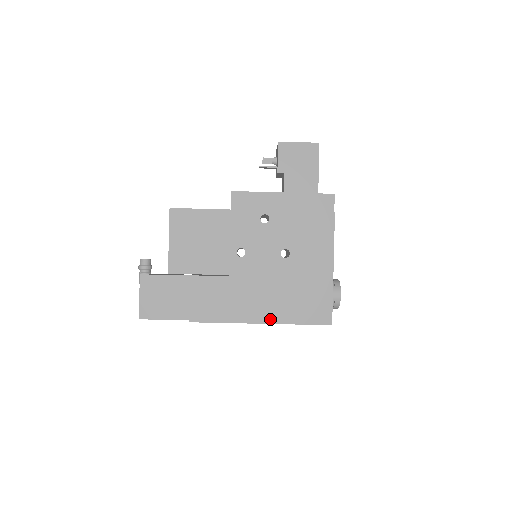
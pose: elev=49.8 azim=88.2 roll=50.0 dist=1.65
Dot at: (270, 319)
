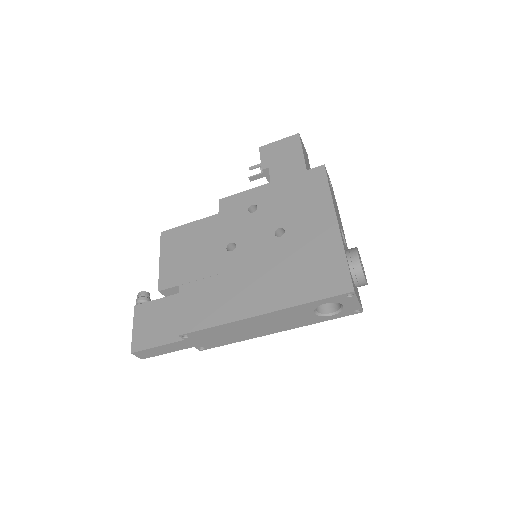
Dot at: (272, 306)
